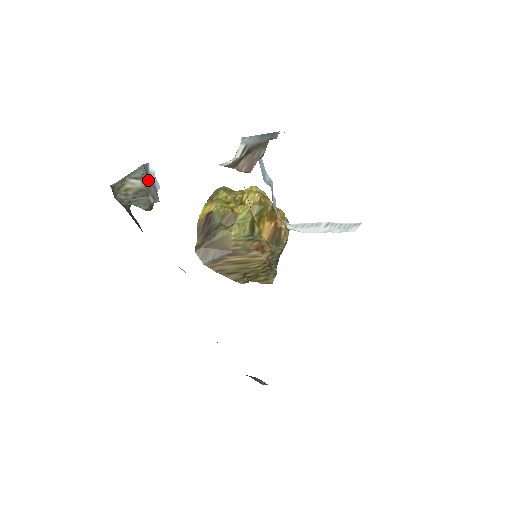
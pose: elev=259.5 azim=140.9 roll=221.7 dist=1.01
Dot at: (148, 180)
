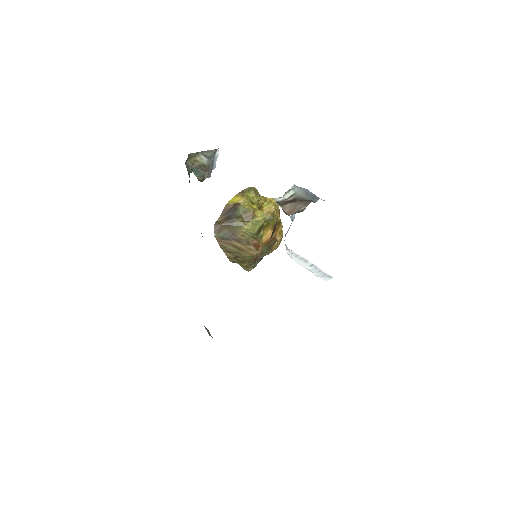
Dot at: (212, 161)
